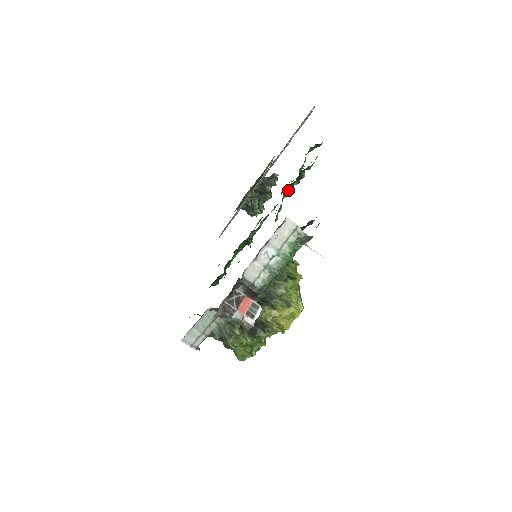
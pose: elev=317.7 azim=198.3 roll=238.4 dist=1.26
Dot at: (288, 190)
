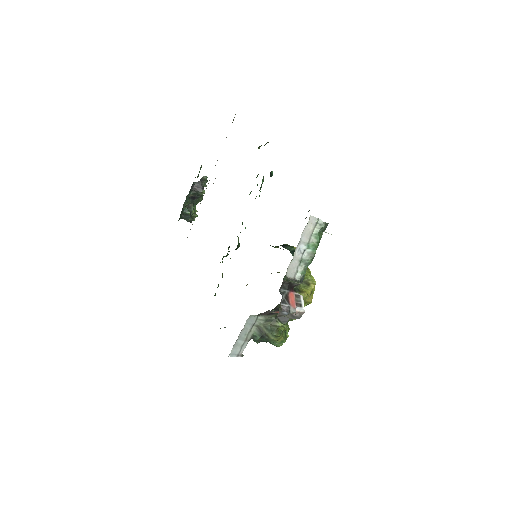
Dot at: (259, 190)
